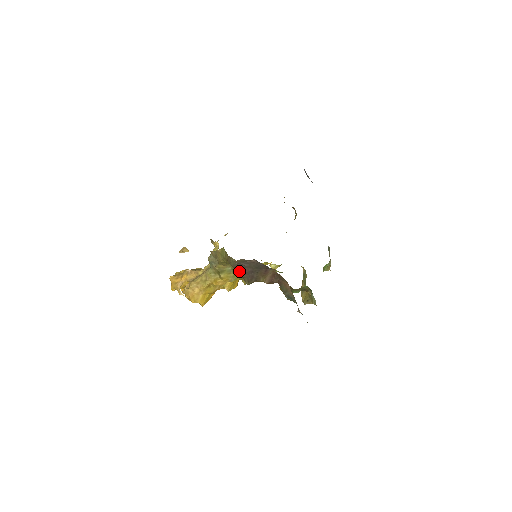
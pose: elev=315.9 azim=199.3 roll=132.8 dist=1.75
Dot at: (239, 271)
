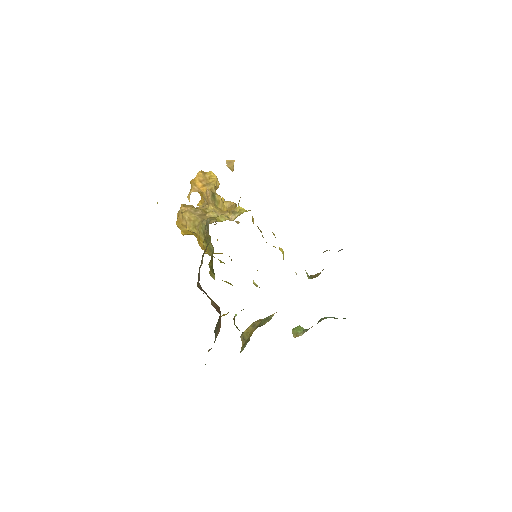
Dot at: occluded
